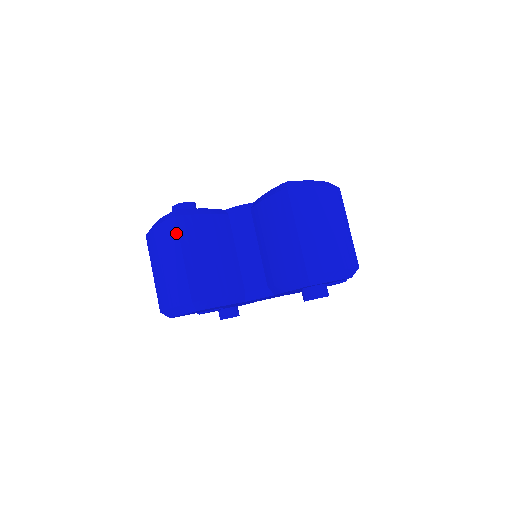
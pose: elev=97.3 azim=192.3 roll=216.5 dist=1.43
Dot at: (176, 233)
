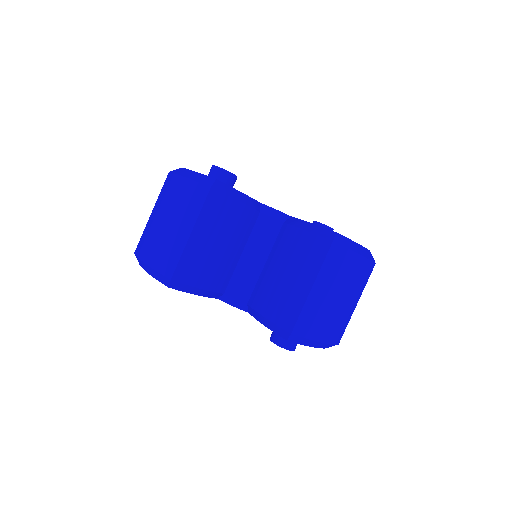
Dot at: (200, 204)
